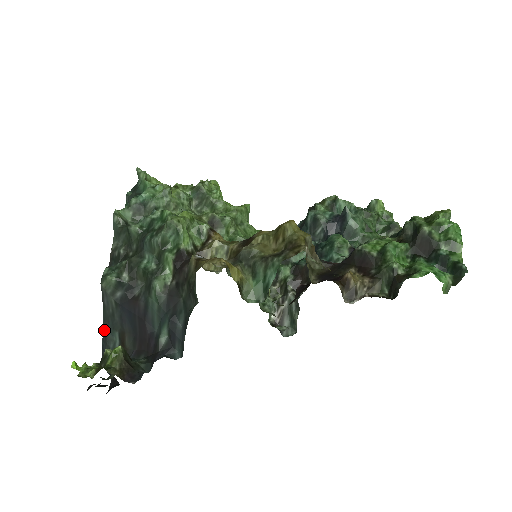
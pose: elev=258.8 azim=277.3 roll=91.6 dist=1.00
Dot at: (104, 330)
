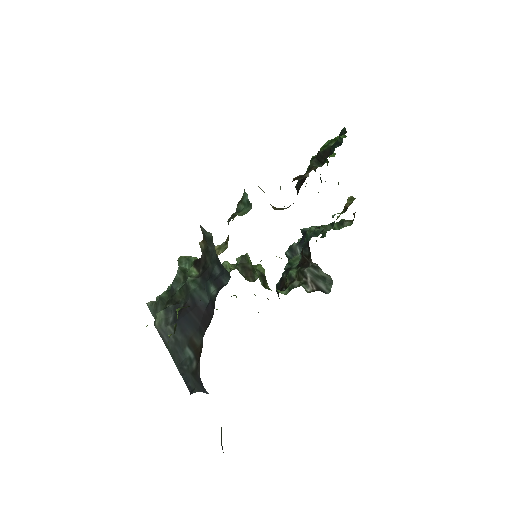
Dot at: (178, 366)
